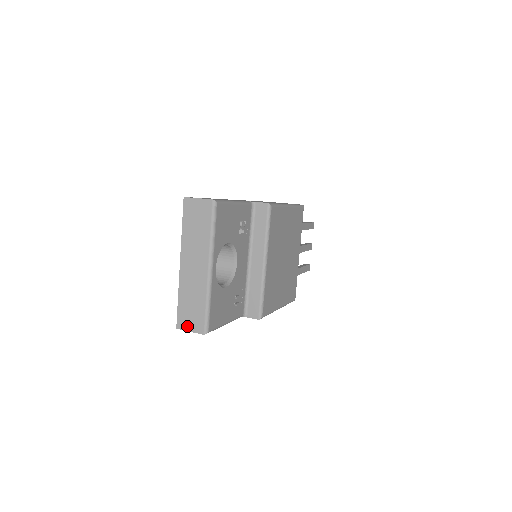
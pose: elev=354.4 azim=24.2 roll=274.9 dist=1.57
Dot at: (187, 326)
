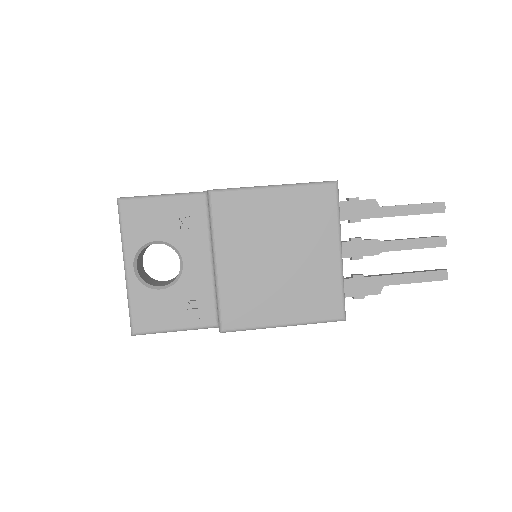
Dot at: occluded
